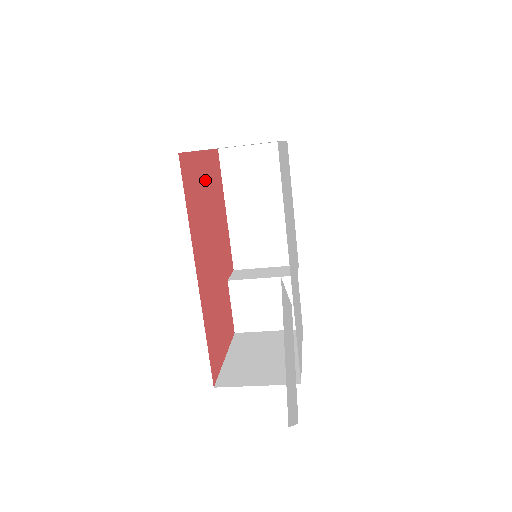
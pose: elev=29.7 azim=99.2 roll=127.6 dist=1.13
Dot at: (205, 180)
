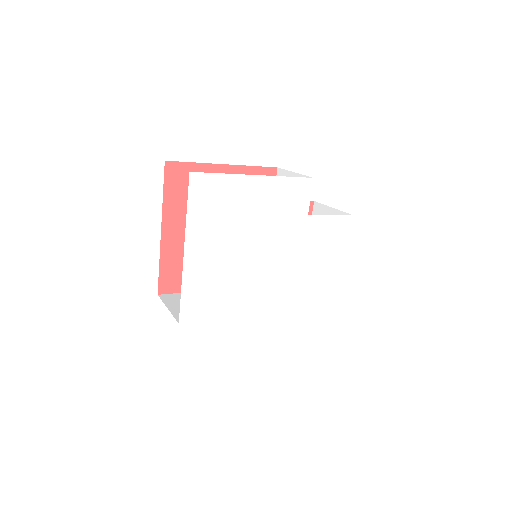
Dot at: (184, 231)
